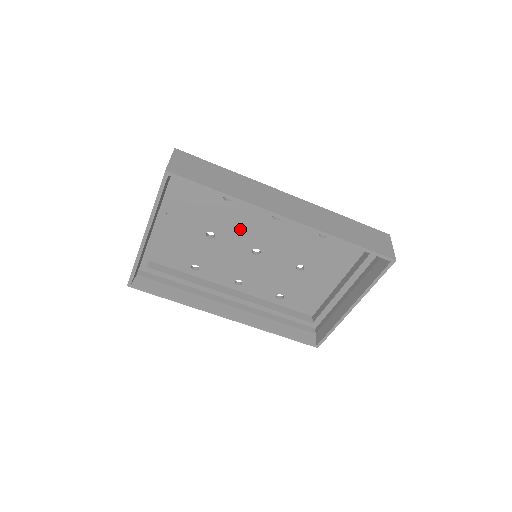
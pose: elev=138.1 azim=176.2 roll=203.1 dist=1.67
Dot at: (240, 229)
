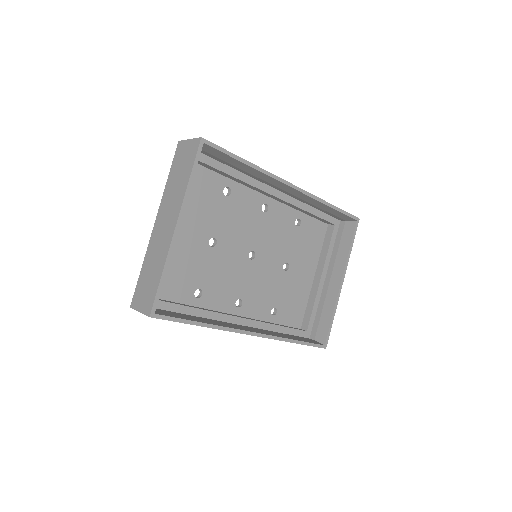
Dot at: (238, 229)
